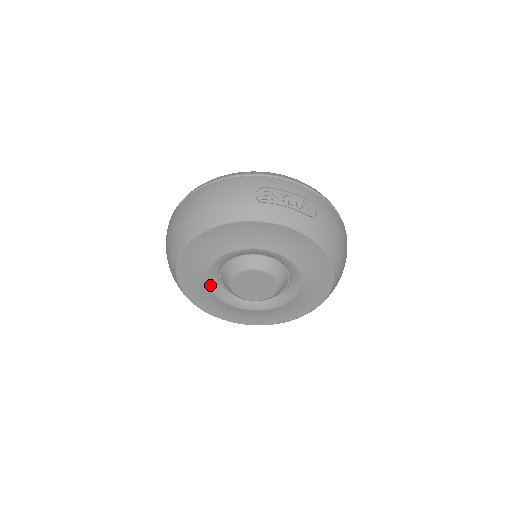
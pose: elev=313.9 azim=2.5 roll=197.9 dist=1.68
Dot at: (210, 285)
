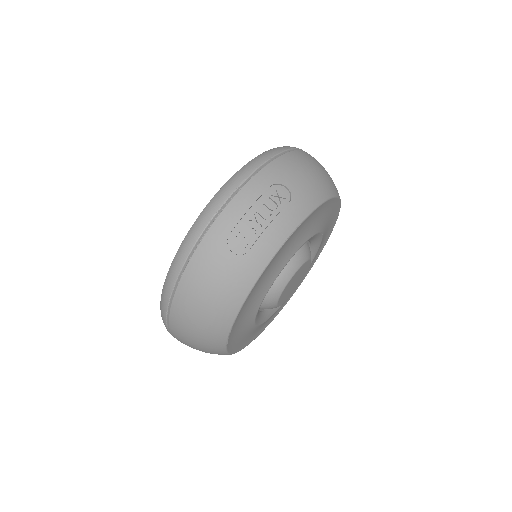
Dot at: (261, 323)
